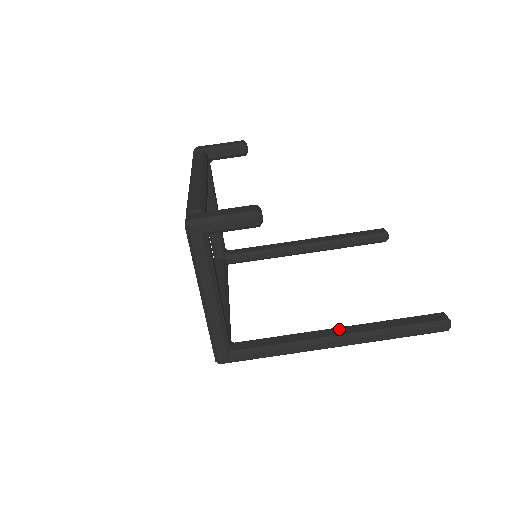
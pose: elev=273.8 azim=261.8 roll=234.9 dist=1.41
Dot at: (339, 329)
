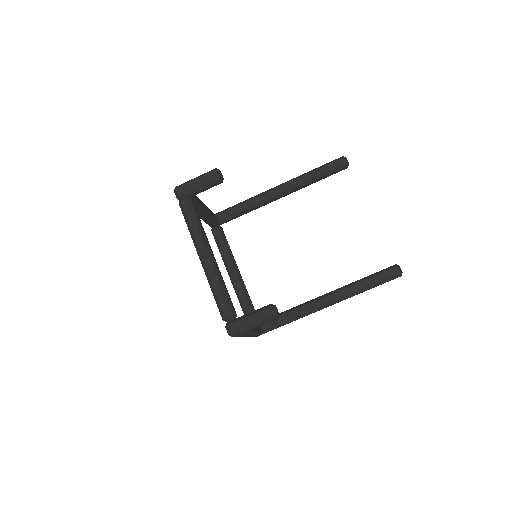
Dot at: (329, 297)
